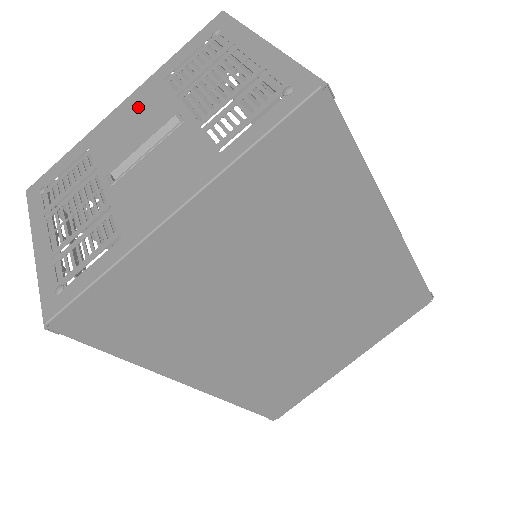
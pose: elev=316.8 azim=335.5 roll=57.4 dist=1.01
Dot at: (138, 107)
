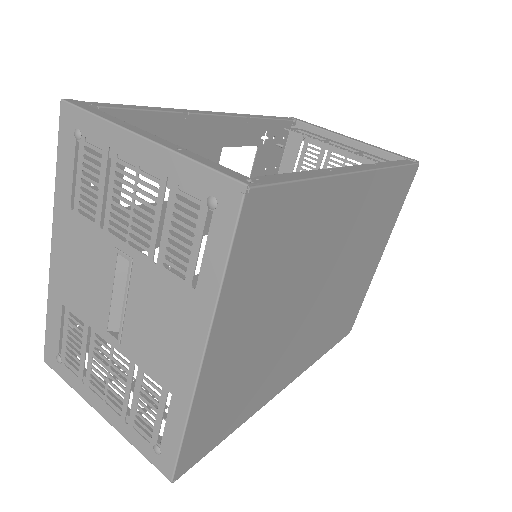
Dot at: (72, 249)
